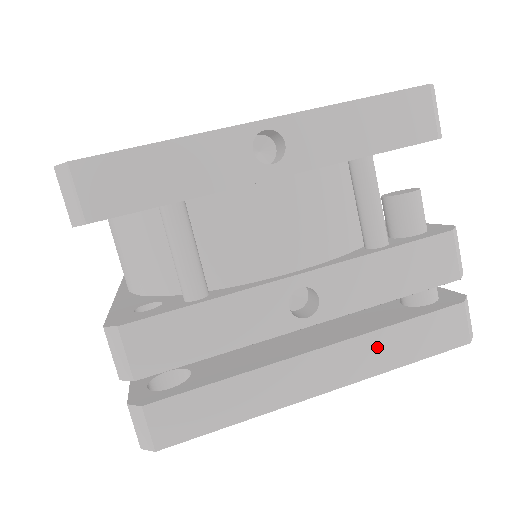
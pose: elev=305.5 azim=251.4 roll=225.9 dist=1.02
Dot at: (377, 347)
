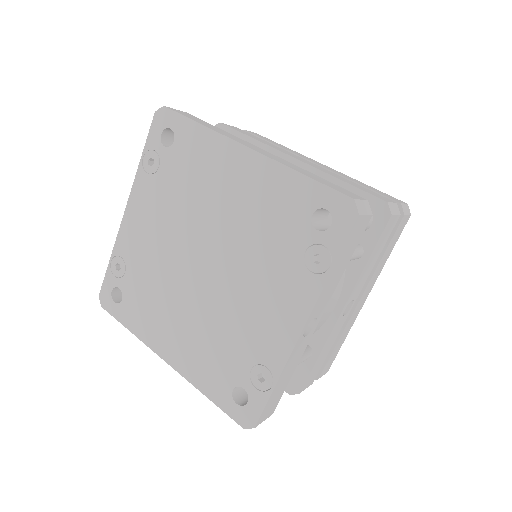
Dot at: (378, 270)
